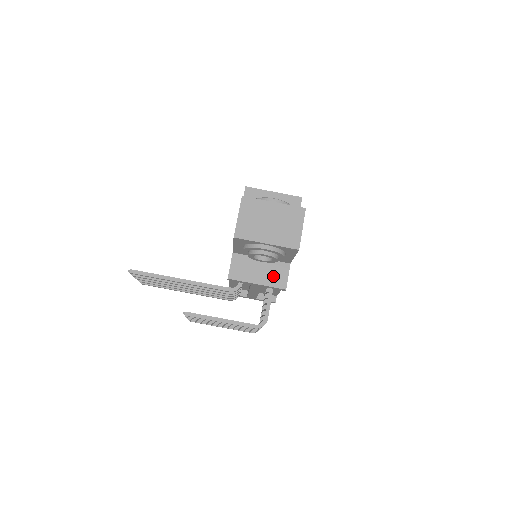
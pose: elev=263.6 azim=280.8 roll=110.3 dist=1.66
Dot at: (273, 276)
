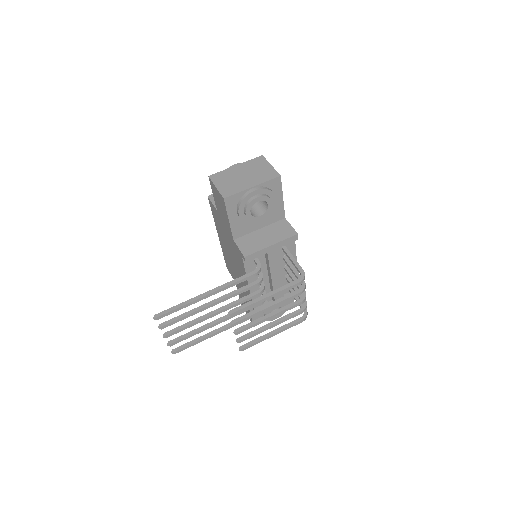
Dot at: (279, 233)
